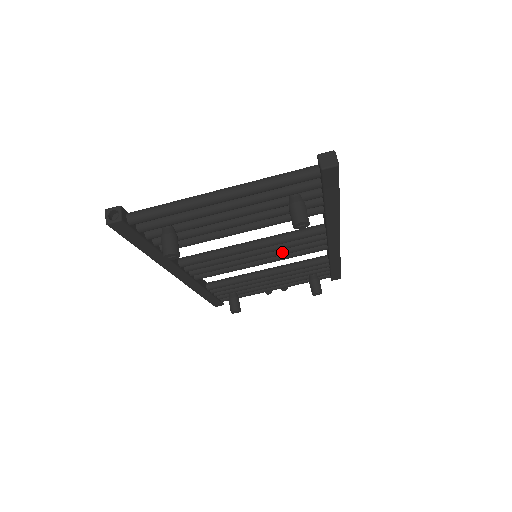
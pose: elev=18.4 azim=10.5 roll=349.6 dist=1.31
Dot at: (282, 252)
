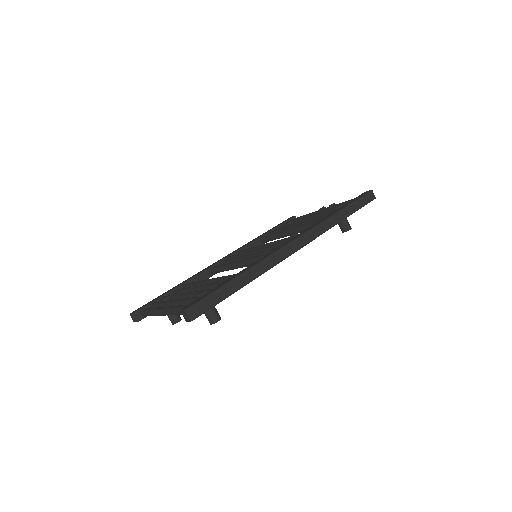
Dot at: occluded
